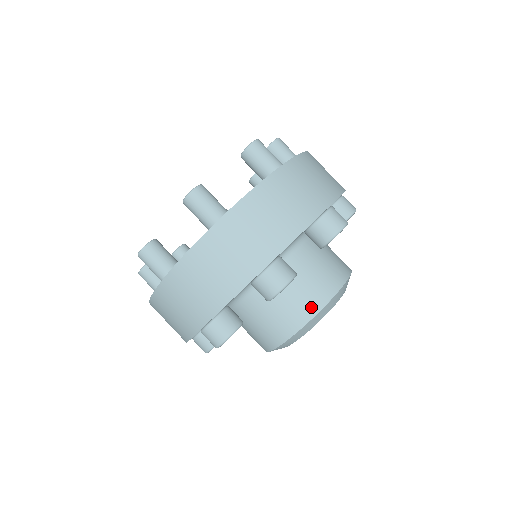
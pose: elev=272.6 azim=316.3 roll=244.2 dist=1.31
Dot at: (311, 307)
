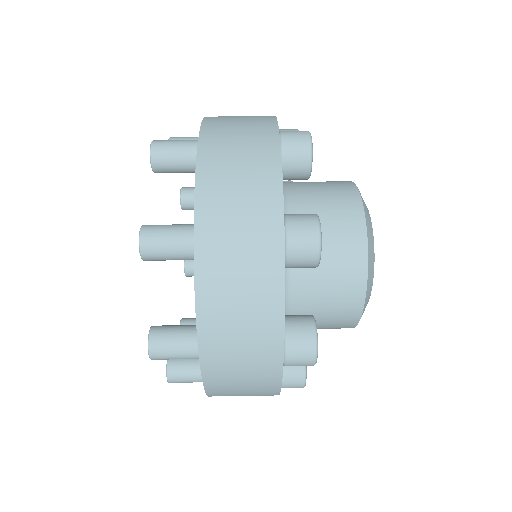
Dot at: occluded
